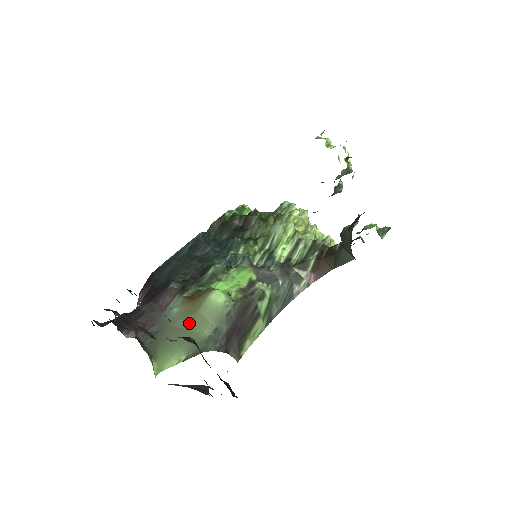
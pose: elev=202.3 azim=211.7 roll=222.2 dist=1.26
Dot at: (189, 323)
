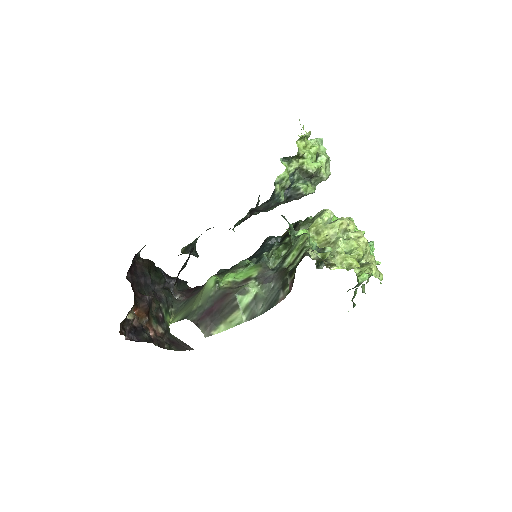
Dot at: (196, 298)
